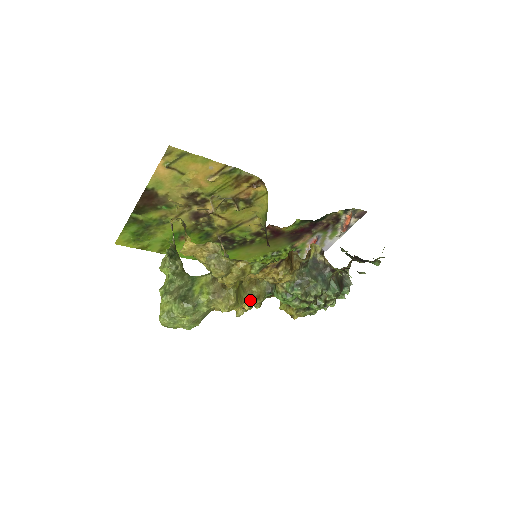
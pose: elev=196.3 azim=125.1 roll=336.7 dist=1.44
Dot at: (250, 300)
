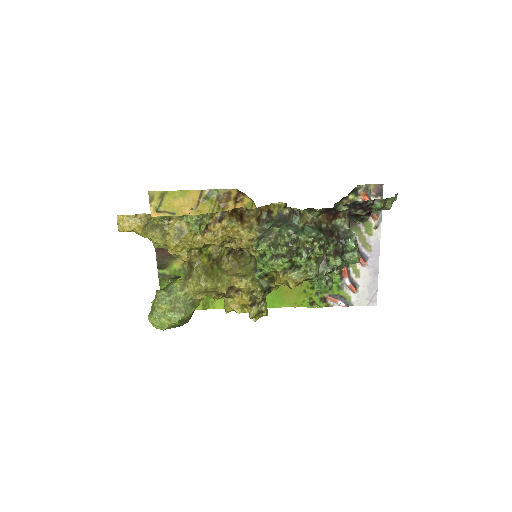
Dot at: (235, 281)
